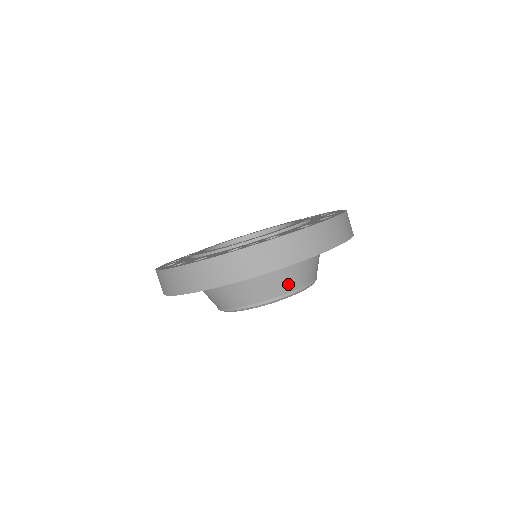
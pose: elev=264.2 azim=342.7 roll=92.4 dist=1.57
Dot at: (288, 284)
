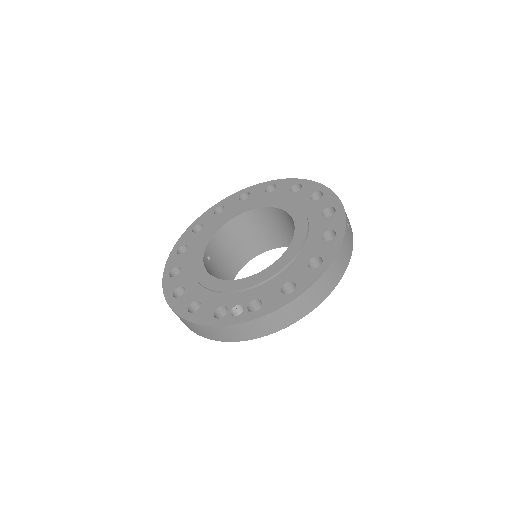
Dot at: occluded
